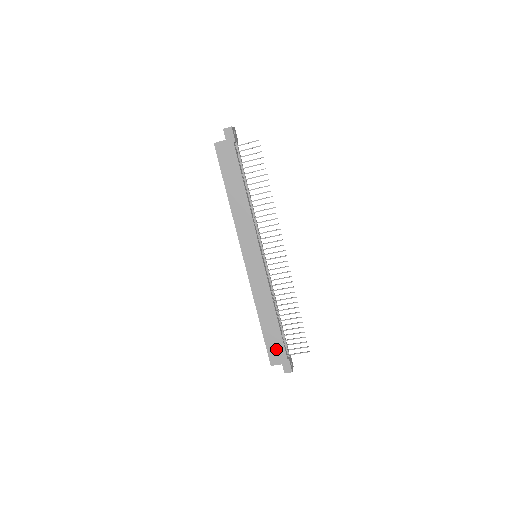
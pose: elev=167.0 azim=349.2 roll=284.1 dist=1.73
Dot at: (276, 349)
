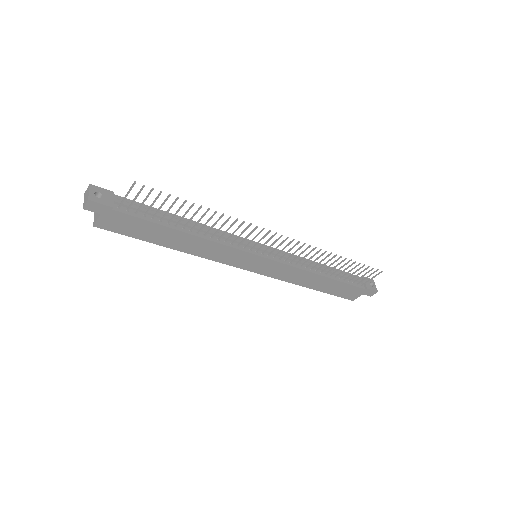
Dot at: (347, 291)
